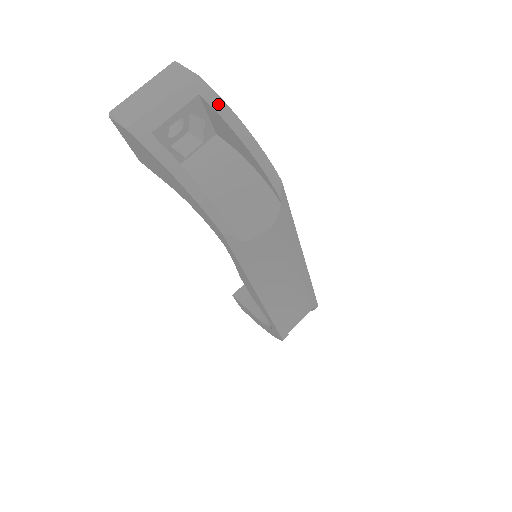
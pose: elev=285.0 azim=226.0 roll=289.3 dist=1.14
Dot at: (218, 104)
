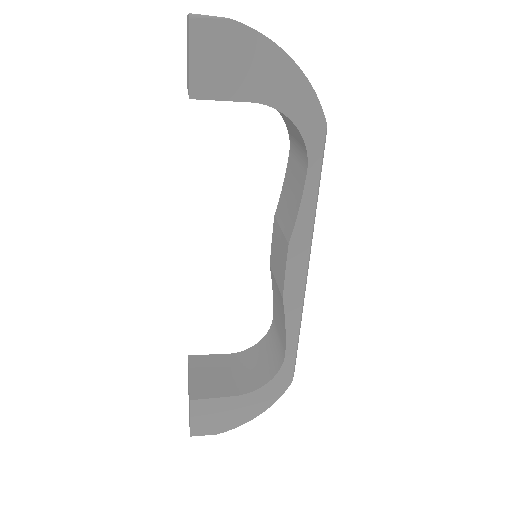
Dot at: occluded
